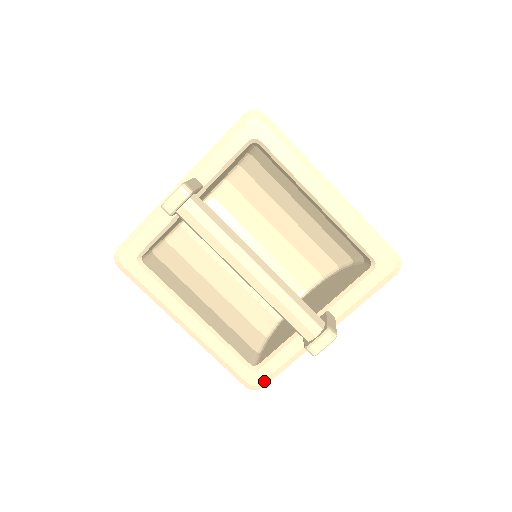
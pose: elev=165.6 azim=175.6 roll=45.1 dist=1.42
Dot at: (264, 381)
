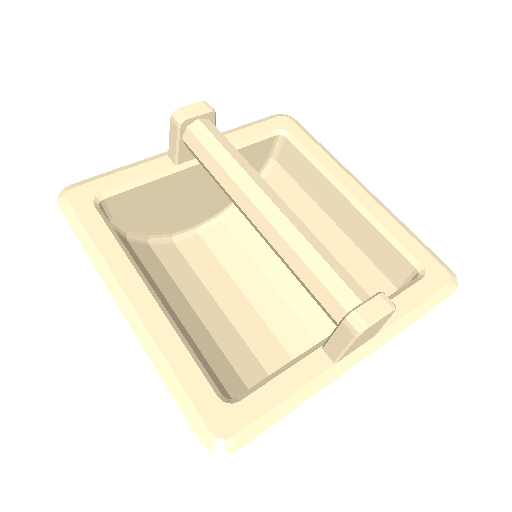
Dot at: (243, 431)
